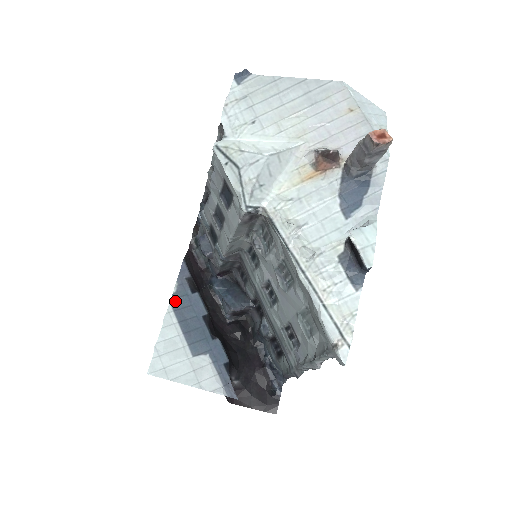
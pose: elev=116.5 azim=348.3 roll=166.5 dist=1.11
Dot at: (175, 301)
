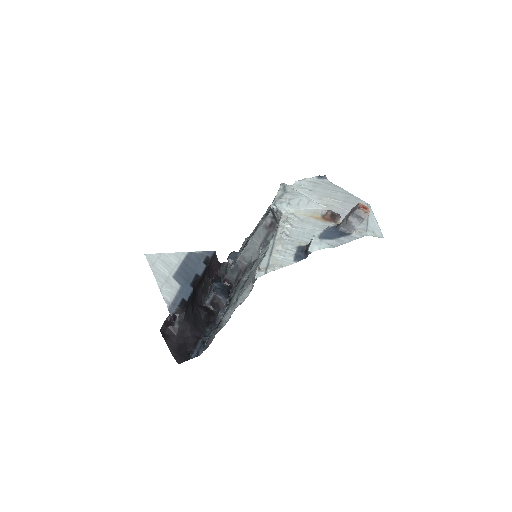
Dot at: (191, 255)
